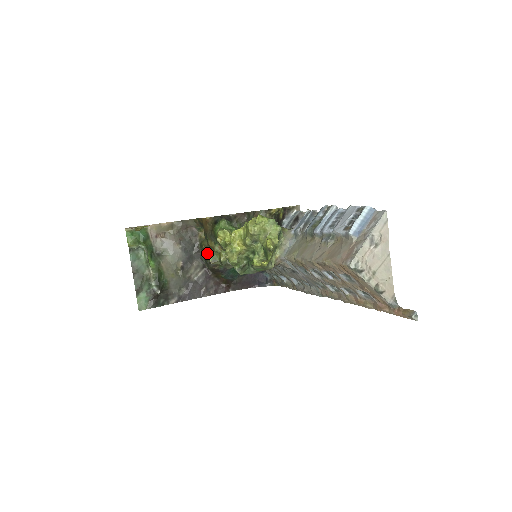
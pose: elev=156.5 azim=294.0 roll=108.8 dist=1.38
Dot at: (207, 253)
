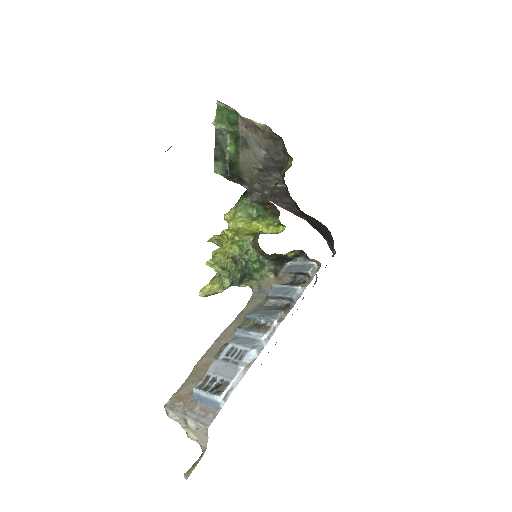
Dot at: (275, 184)
